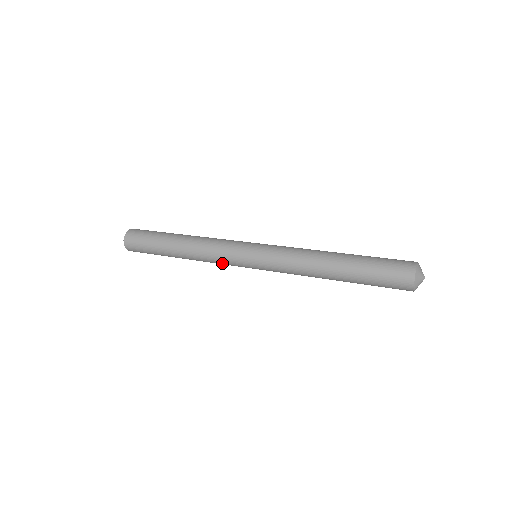
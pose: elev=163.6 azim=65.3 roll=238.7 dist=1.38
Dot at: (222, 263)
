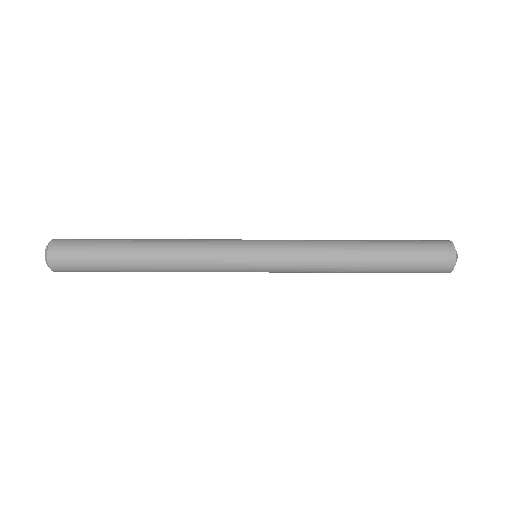
Dot at: occluded
